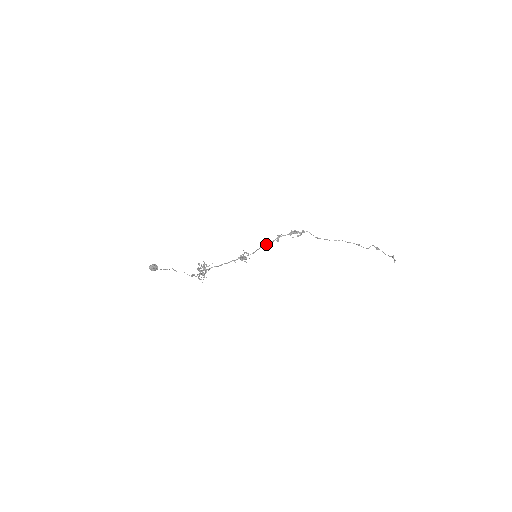
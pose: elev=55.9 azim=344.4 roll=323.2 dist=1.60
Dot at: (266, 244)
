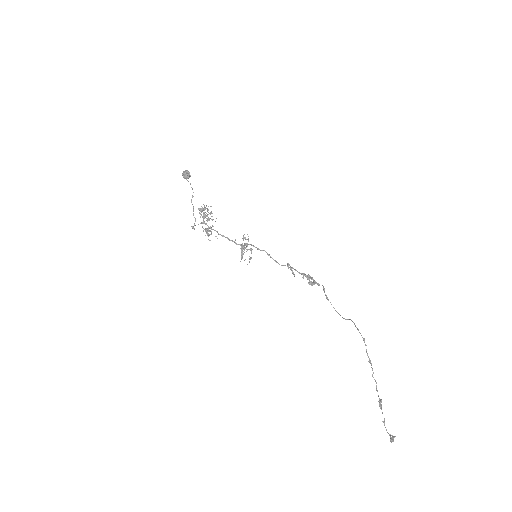
Dot at: (275, 260)
